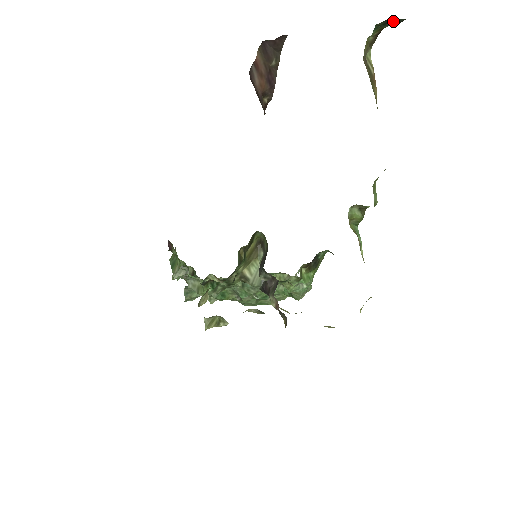
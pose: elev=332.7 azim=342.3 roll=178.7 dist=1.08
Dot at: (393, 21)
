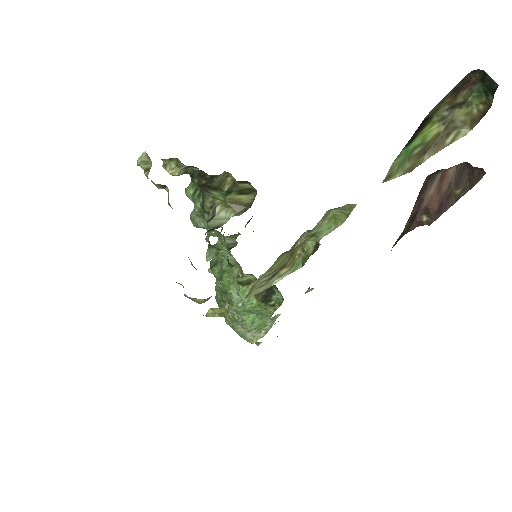
Dot at: (489, 80)
